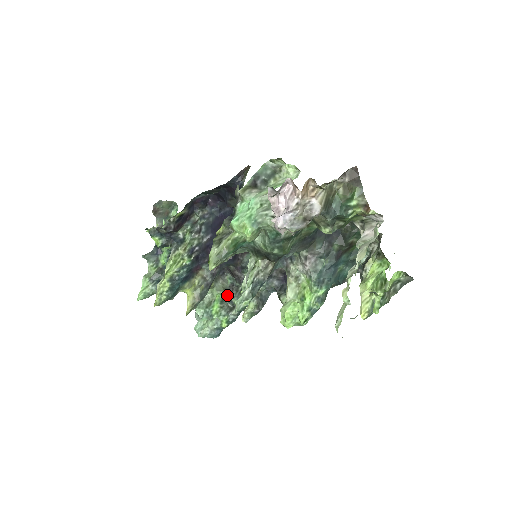
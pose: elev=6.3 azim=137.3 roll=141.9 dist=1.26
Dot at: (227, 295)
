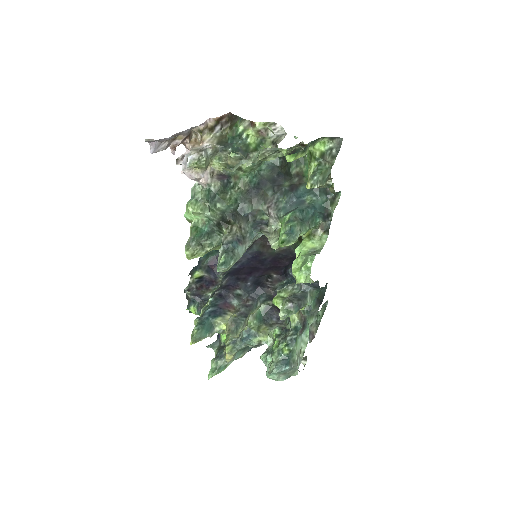
Dot at: (283, 329)
